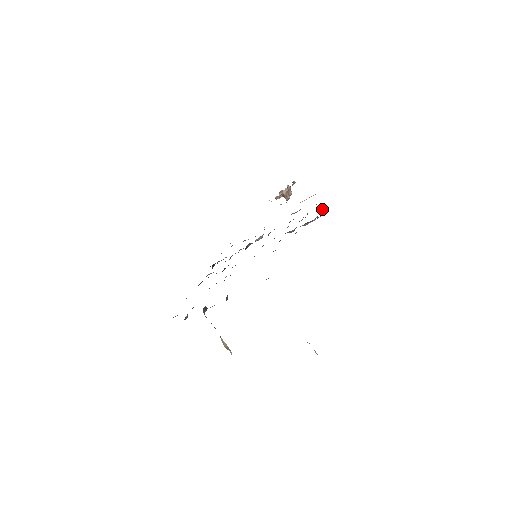
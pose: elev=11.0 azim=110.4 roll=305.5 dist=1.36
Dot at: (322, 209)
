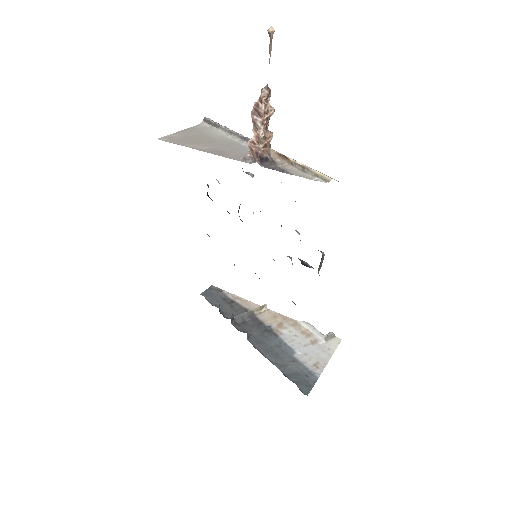
Dot at: (321, 262)
